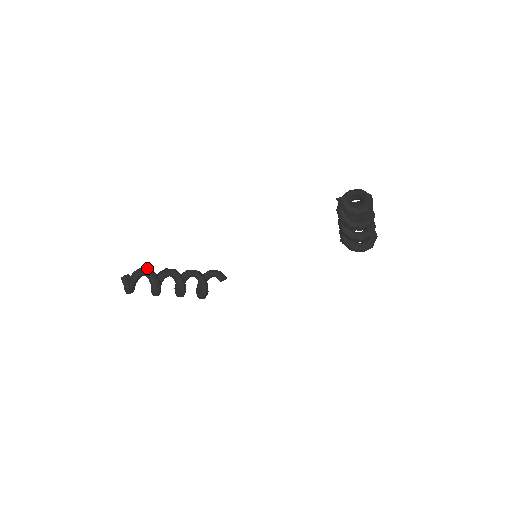
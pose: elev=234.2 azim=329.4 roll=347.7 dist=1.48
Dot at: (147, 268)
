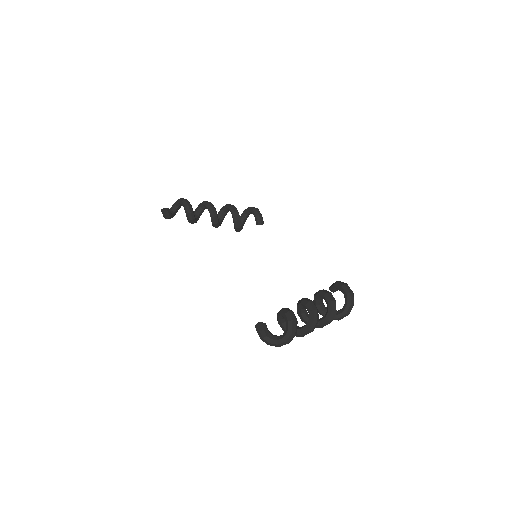
Dot at: (187, 204)
